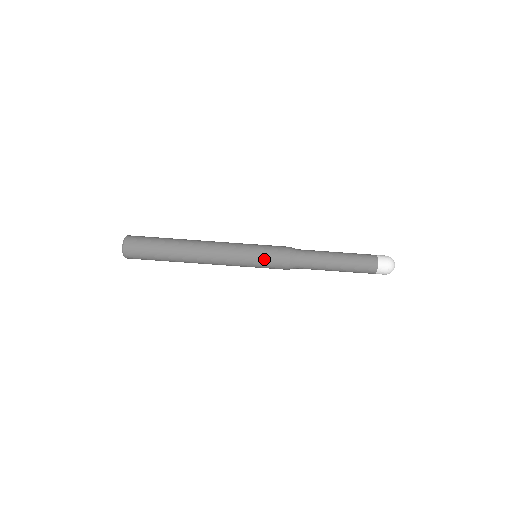
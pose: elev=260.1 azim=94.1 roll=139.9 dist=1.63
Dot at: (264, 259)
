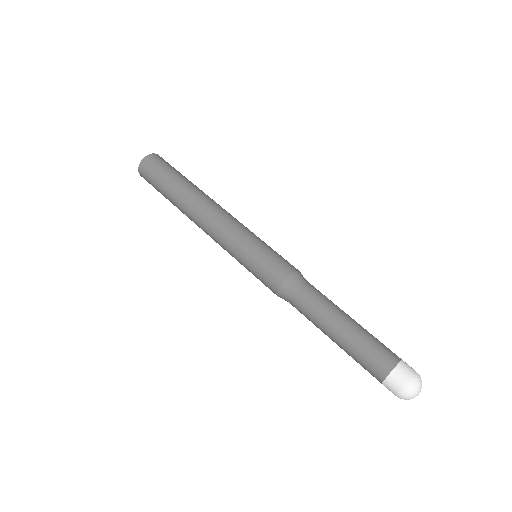
Dot at: (272, 249)
